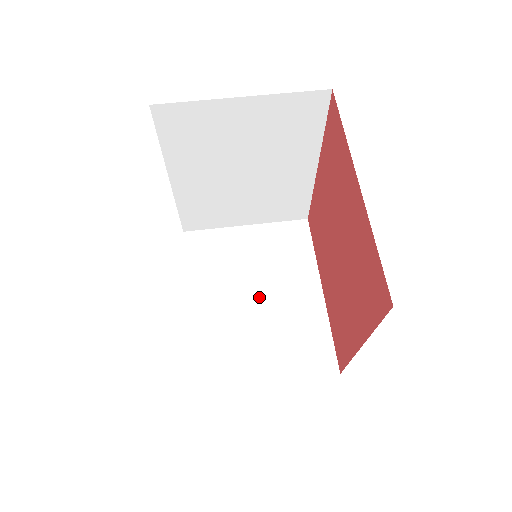
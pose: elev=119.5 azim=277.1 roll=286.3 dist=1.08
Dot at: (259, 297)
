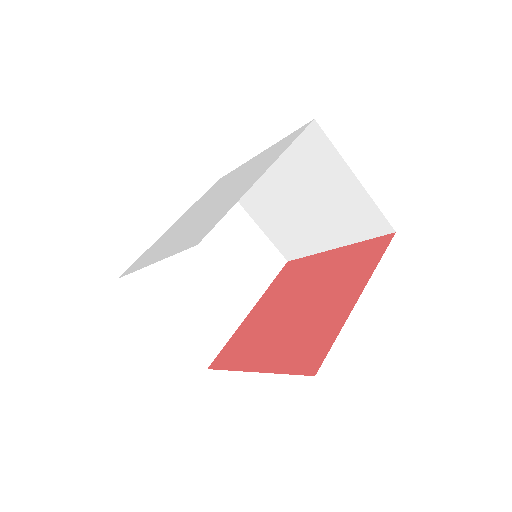
Dot at: (300, 205)
